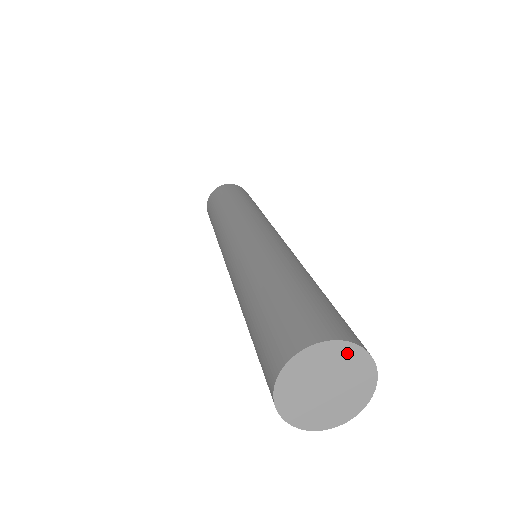
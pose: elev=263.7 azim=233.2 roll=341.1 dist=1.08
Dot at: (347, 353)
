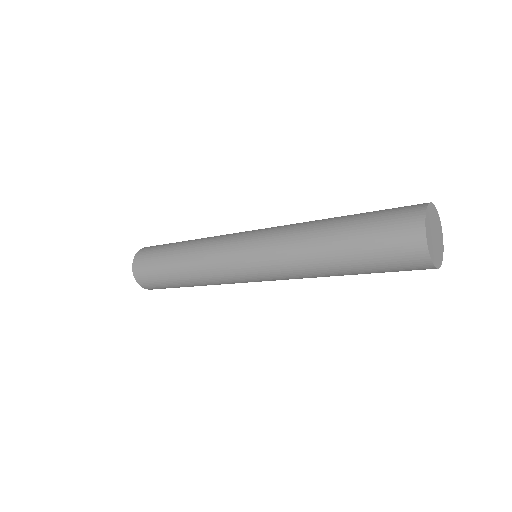
Dot at: (431, 210)
